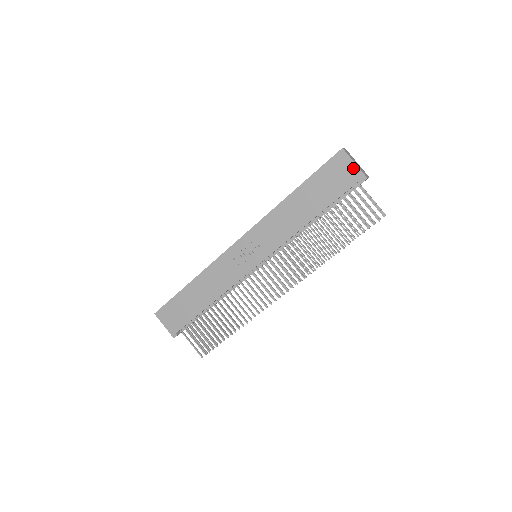
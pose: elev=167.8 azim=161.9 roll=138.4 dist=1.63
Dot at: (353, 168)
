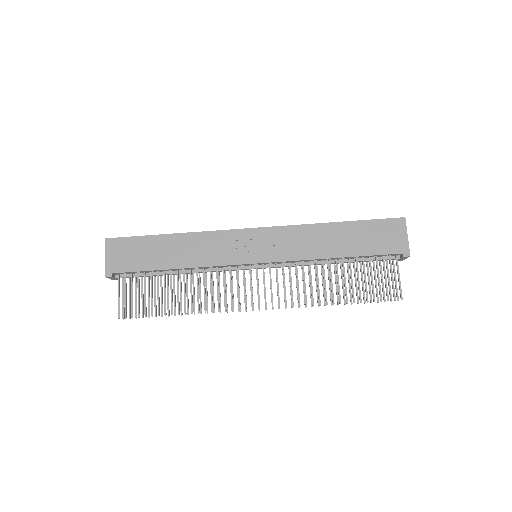
Dot at: (404, 239)
